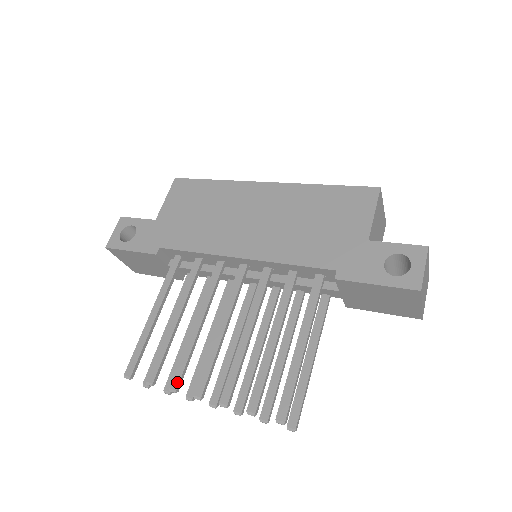
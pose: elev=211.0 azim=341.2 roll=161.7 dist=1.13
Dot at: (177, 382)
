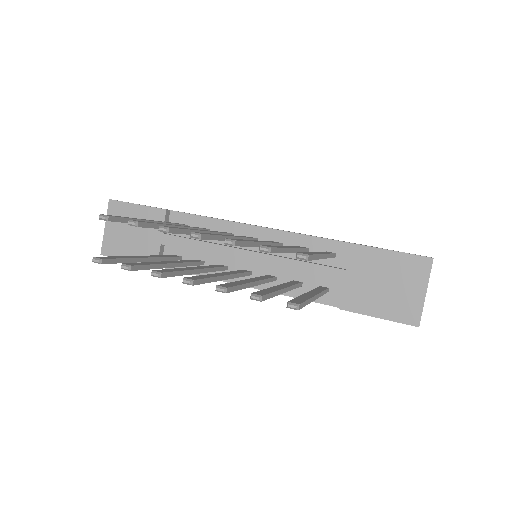
Dot at: (171, 227)
